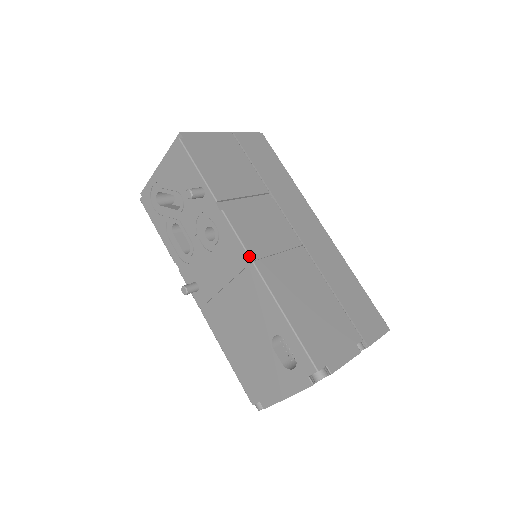
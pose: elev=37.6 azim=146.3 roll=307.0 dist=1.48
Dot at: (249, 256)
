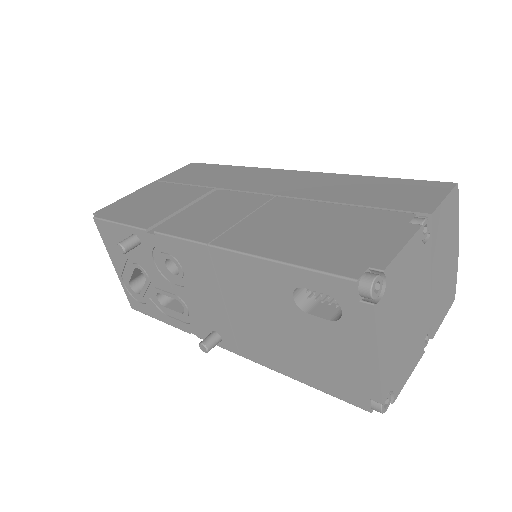
Dot at: (201, 243)
